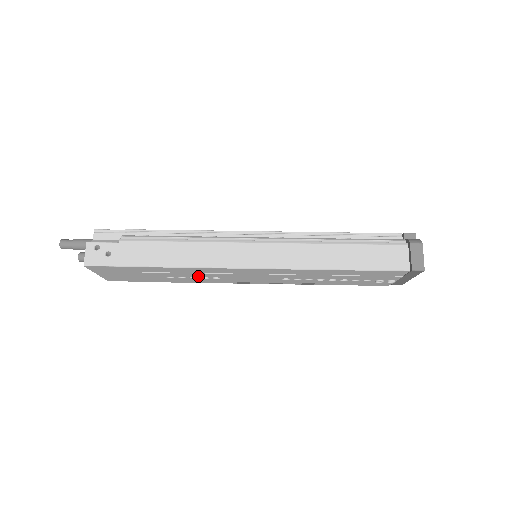
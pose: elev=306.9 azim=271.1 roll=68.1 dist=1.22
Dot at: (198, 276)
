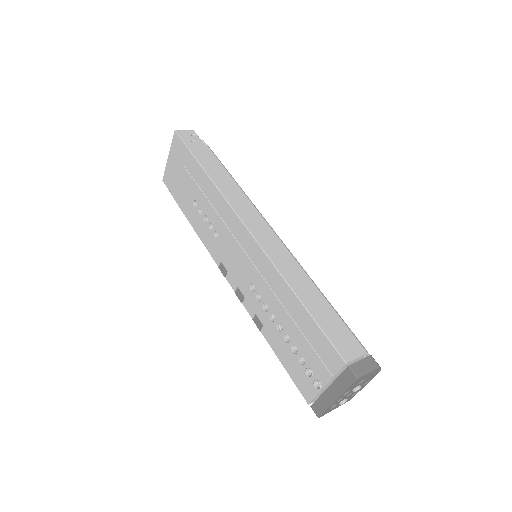
Dot at: (210, 218)
